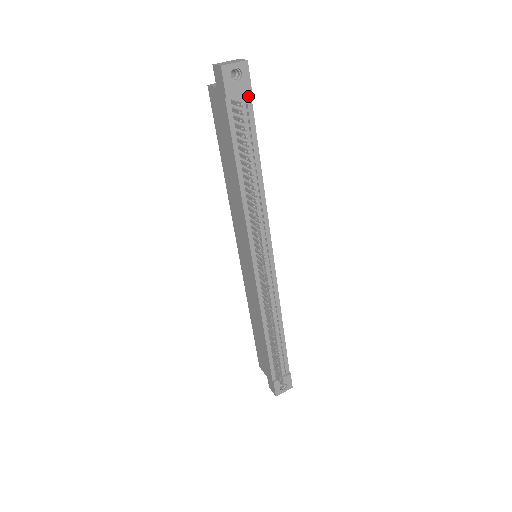
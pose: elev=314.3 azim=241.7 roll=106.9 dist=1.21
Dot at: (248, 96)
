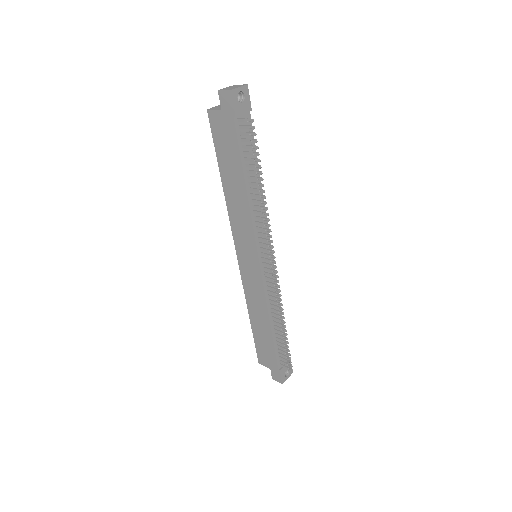
Dot at: (248, 115)
